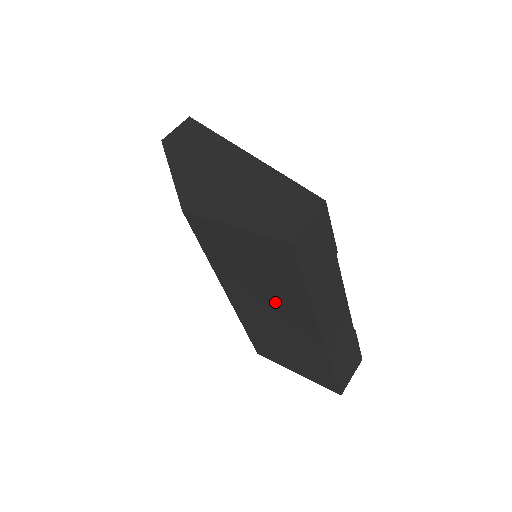
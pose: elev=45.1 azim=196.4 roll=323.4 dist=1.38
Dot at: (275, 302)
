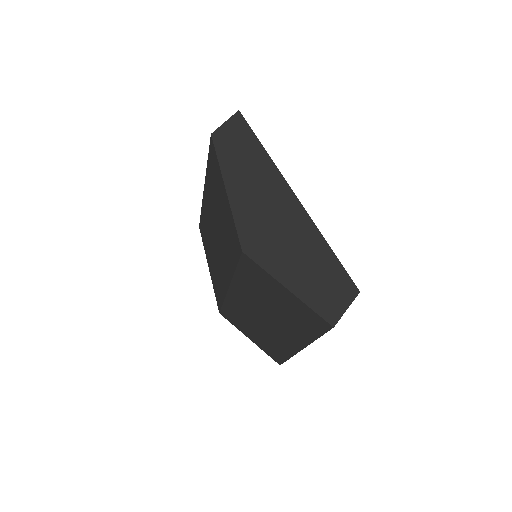
Dot at: (278, 321)
